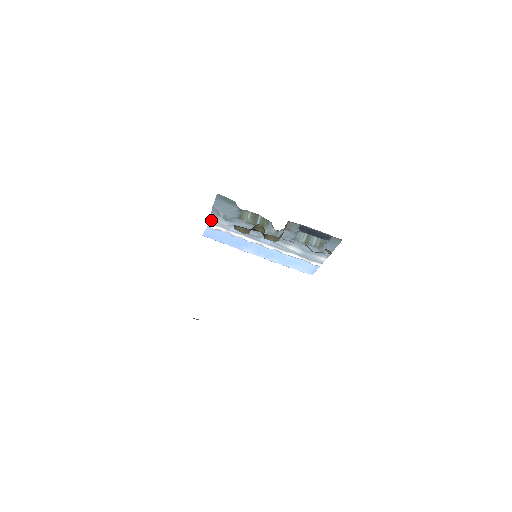
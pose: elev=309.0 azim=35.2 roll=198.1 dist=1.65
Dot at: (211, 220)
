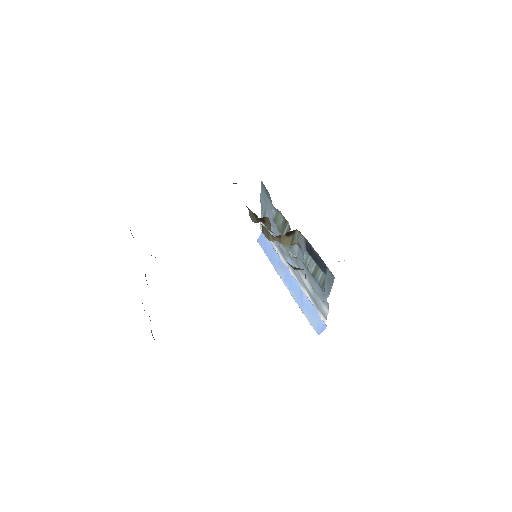
Dot at: occluded
